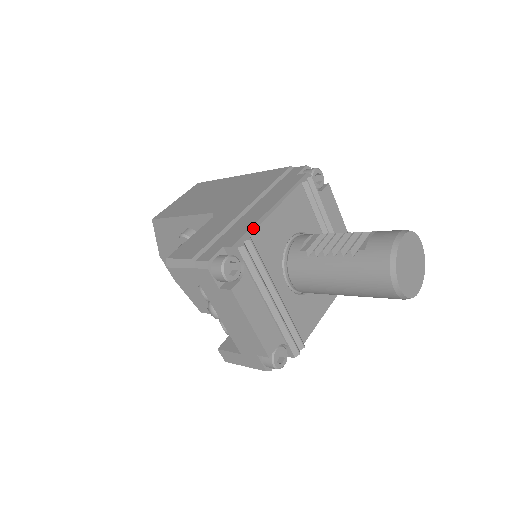
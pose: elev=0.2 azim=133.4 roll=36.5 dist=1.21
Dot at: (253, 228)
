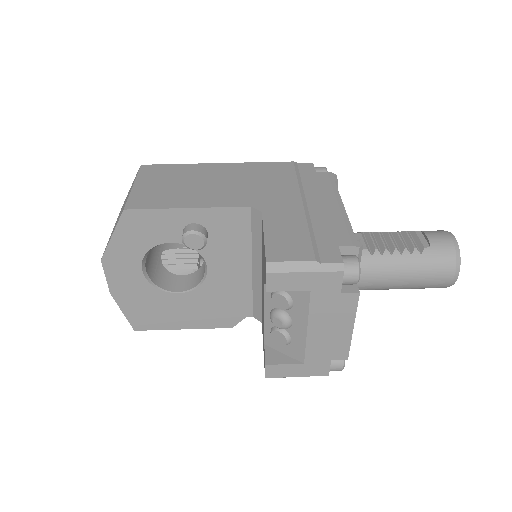
Dot at: (349, 226)
